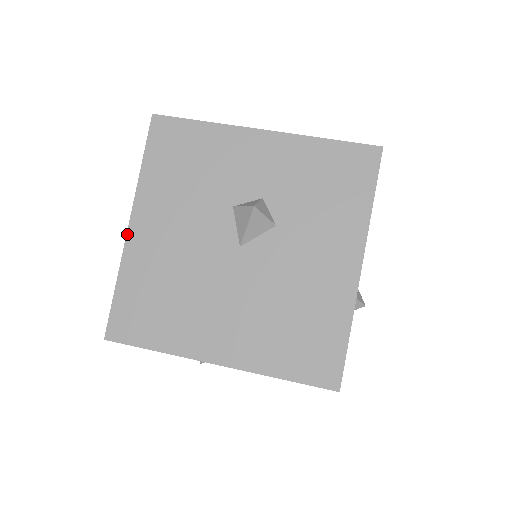
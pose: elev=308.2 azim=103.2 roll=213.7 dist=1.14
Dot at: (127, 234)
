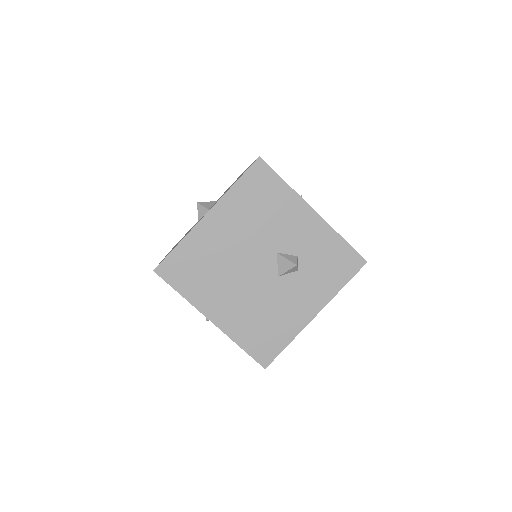
Dot at: occluded
